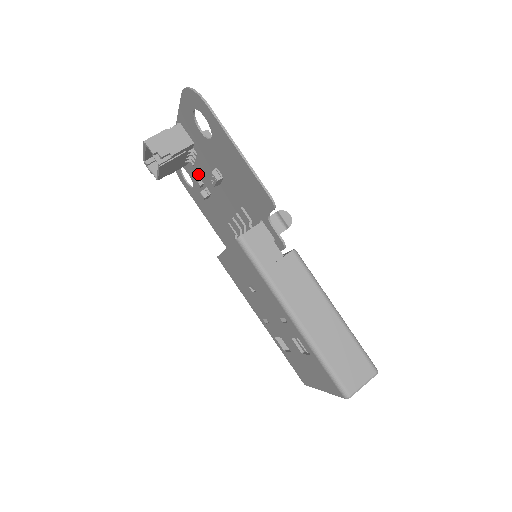
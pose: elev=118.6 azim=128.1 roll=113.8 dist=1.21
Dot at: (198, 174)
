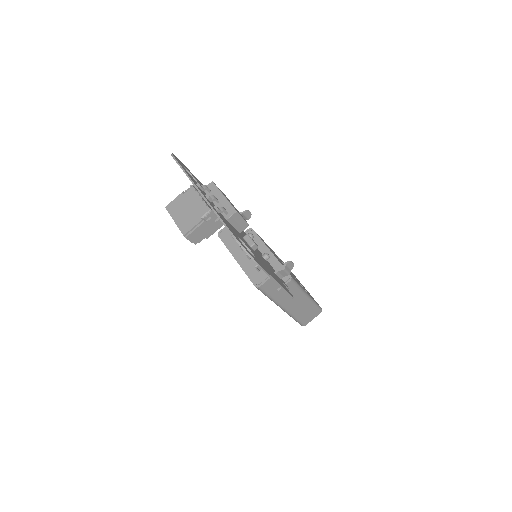
Dot at: occluded
